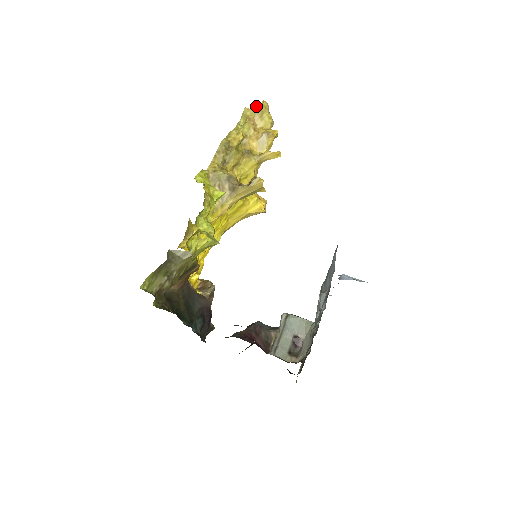
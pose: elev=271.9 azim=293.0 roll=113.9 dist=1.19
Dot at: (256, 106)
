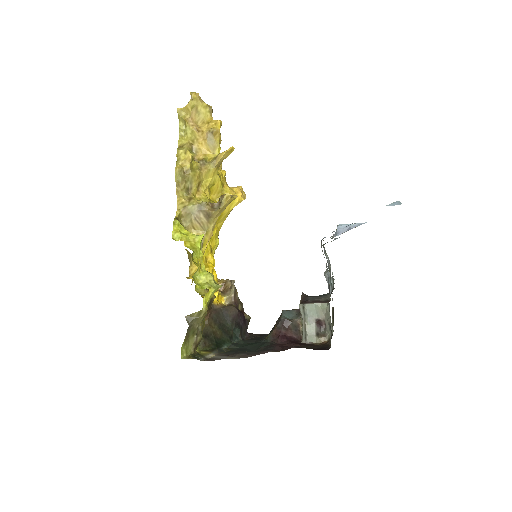
Dot at: (187, 104)
